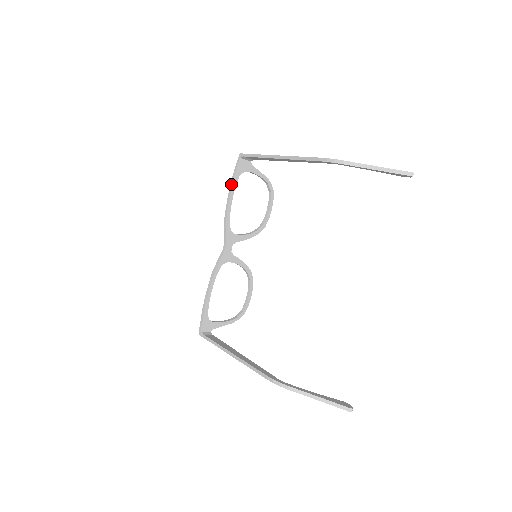
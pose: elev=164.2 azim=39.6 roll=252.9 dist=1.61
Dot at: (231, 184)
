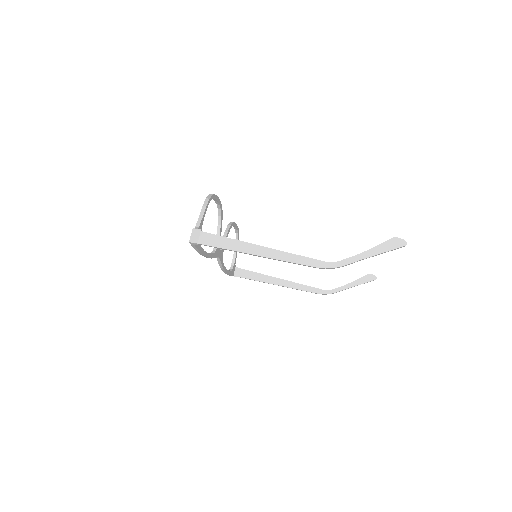
Dot at: (199, 253)
